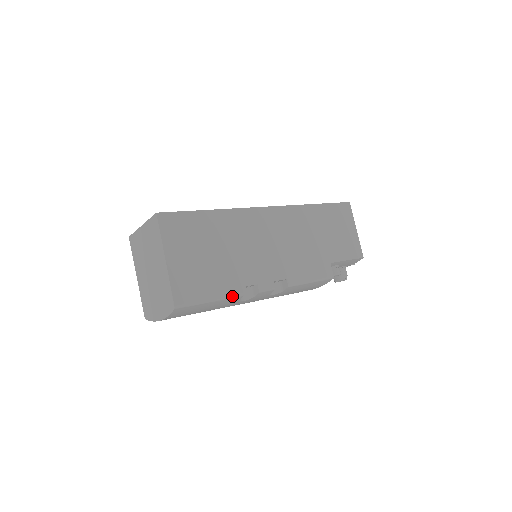
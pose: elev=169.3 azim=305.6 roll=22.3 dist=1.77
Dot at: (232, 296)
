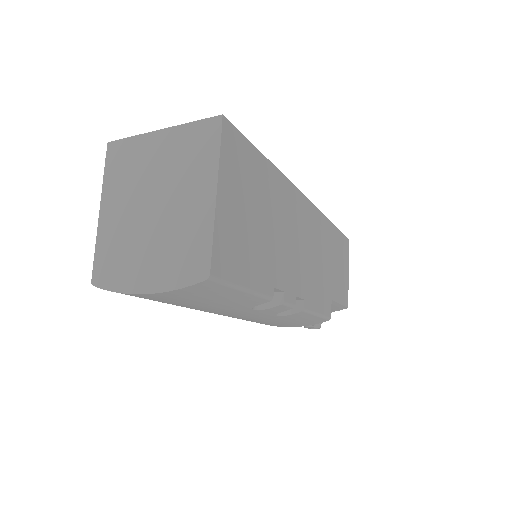
Dot at: (263, 295)
